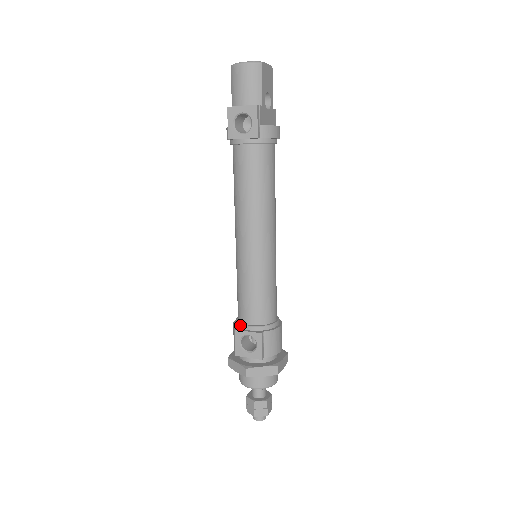
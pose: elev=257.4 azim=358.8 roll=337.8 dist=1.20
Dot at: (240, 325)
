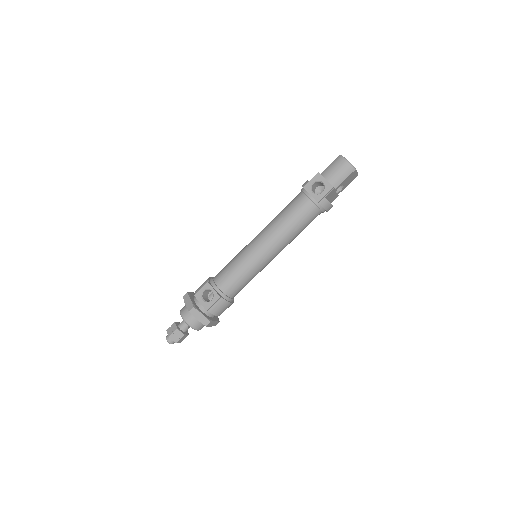
Dot at: (213, 282)
